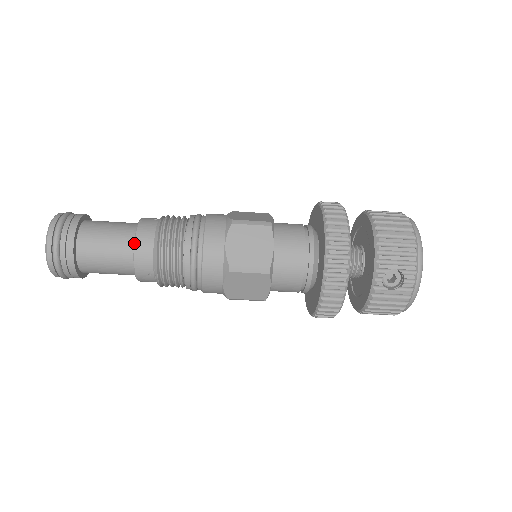
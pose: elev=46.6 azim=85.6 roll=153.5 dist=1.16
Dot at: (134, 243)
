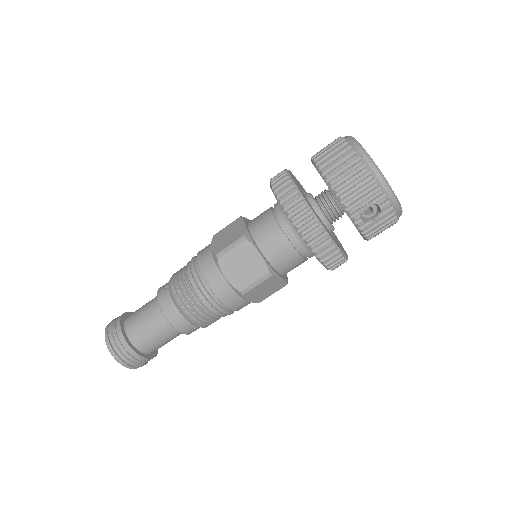
Dot at: (166, 319)
